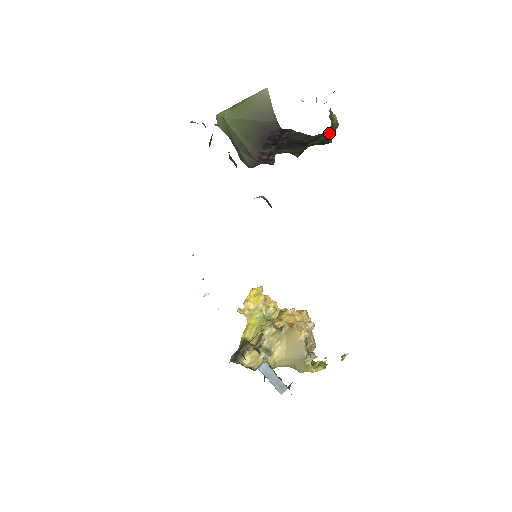
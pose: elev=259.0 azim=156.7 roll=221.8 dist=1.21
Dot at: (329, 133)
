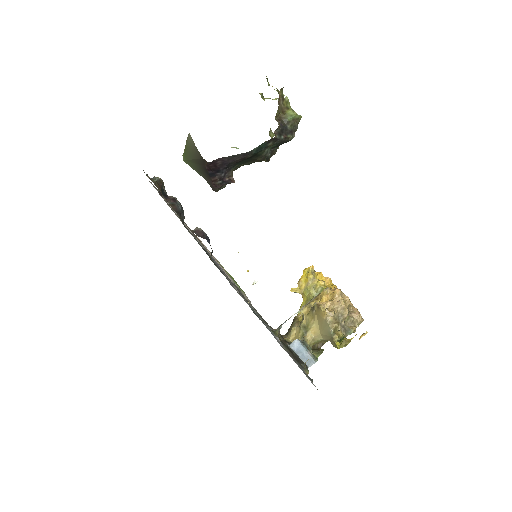
Dot at: (274, 137)
